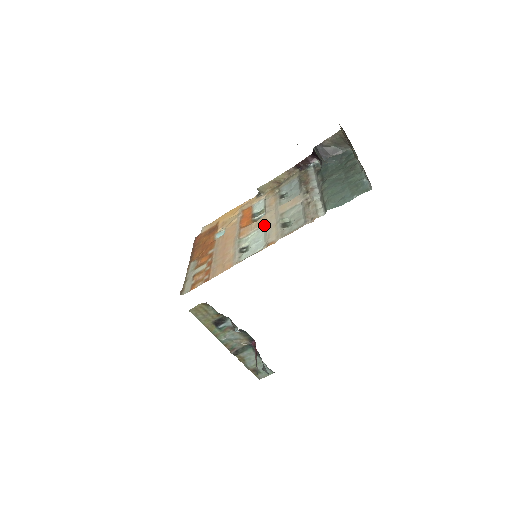
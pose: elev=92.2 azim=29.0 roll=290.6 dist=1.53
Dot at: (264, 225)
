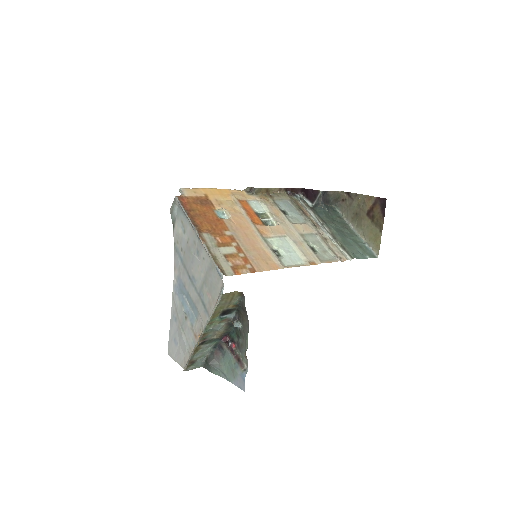
Dot at: (286, 236)
